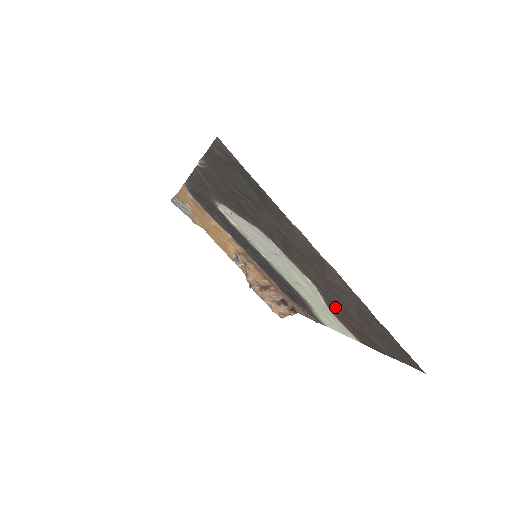
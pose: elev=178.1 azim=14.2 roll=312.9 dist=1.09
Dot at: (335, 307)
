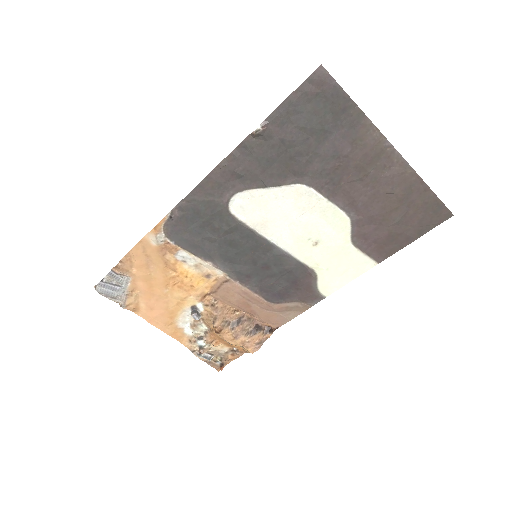
Dot at: (367, 227)
